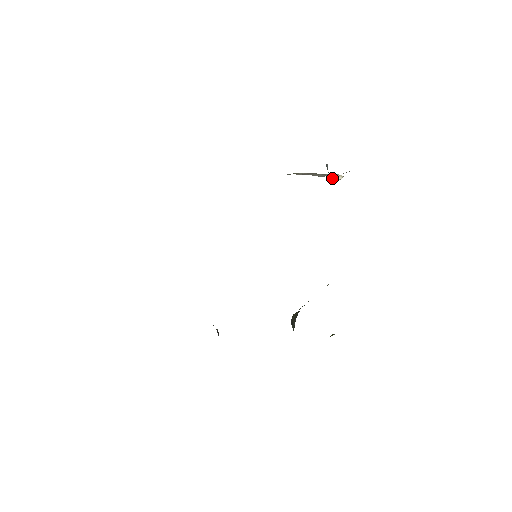
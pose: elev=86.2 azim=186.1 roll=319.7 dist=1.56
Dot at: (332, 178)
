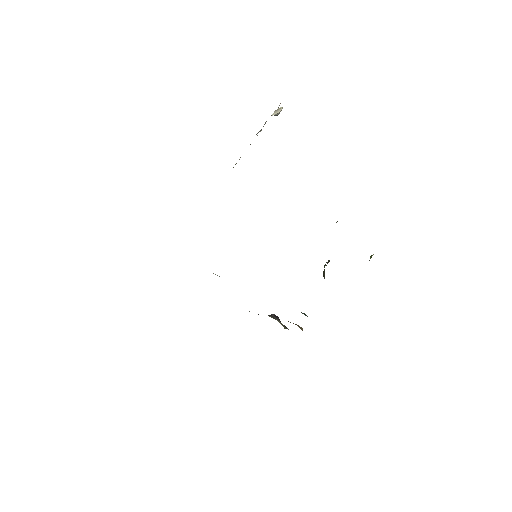
Dot at: occluded
